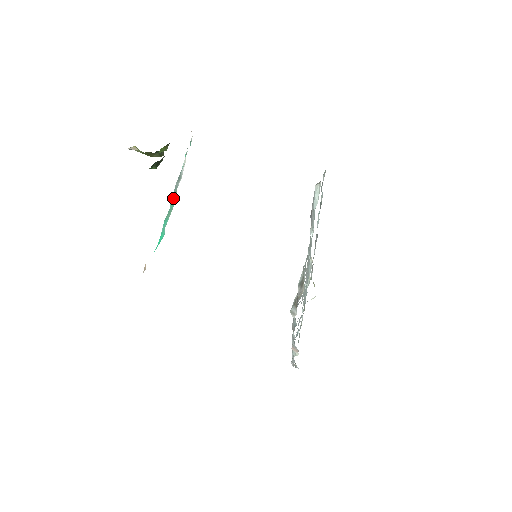
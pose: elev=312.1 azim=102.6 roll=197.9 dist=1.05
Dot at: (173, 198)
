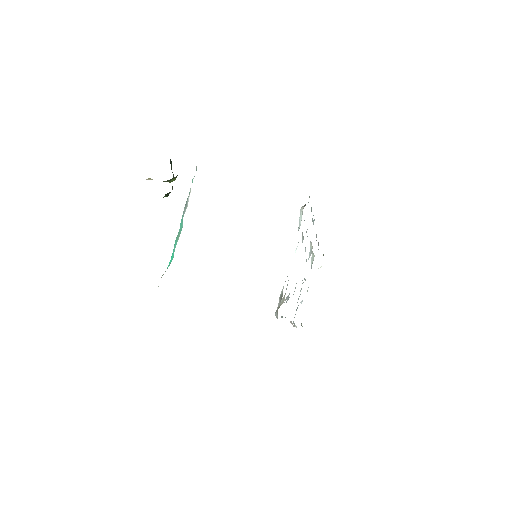
Dot at: (181, 222)
